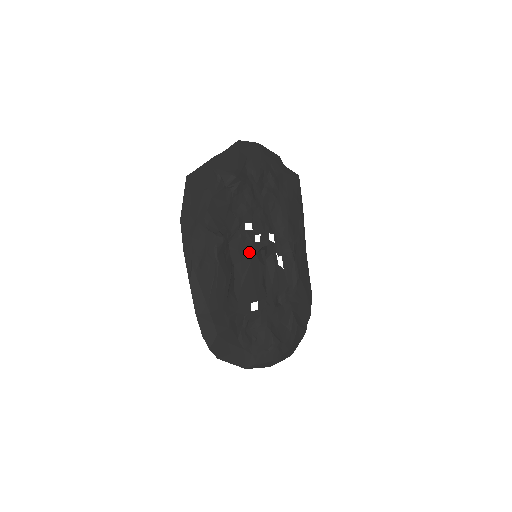
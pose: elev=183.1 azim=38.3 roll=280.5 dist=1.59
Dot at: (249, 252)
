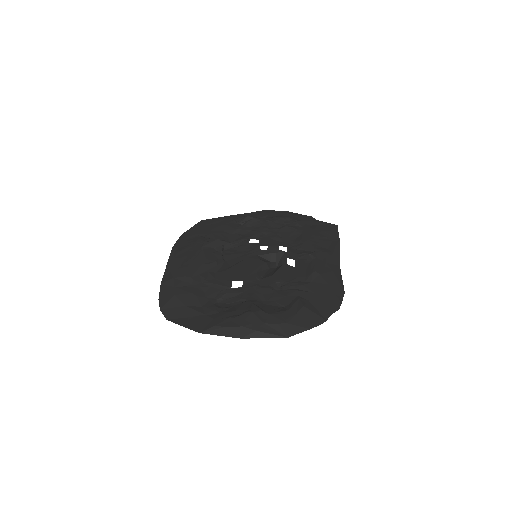
Dot at: (248, 254)
